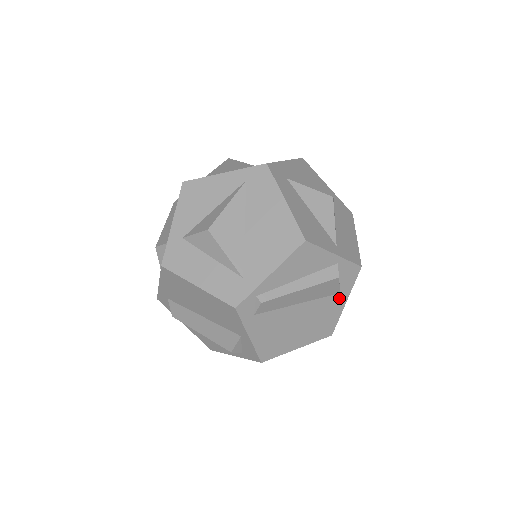
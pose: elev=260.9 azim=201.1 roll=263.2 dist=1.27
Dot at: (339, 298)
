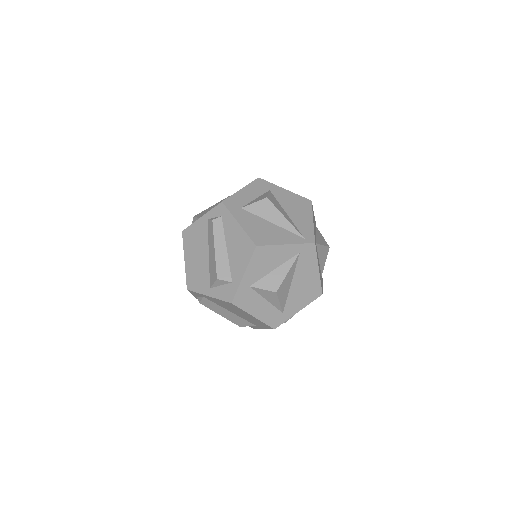
Dot at: occluded
